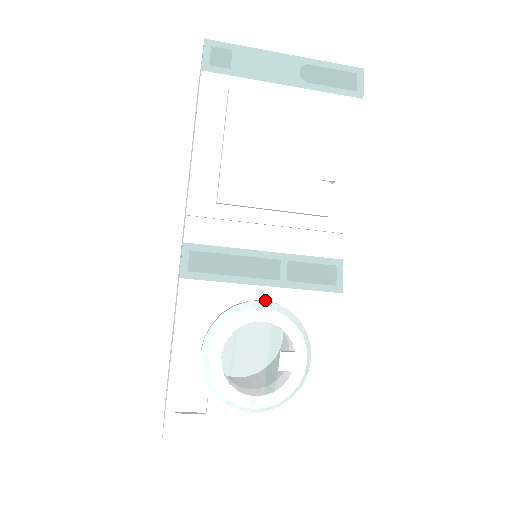
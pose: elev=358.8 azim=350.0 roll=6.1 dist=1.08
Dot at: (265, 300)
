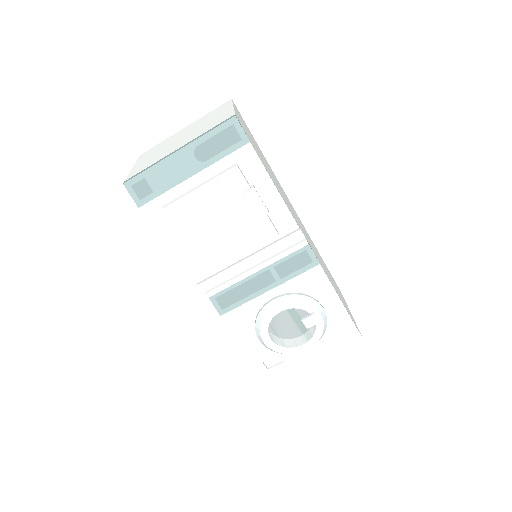
Dot at: (275, 297)
